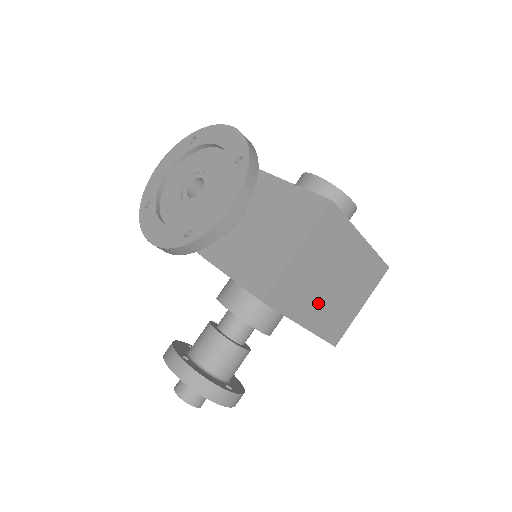
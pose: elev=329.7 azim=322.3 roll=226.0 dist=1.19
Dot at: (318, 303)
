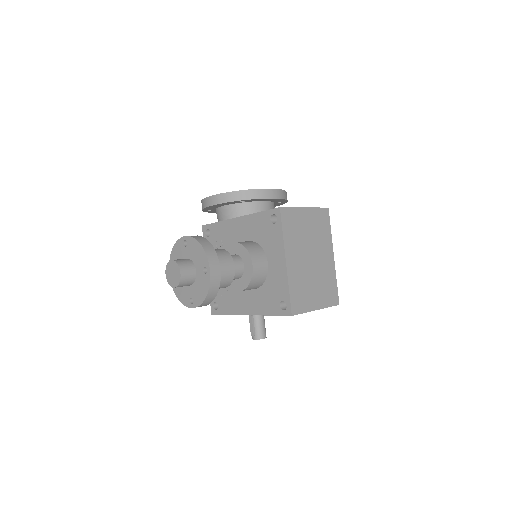
Dot at: (299, 258)
